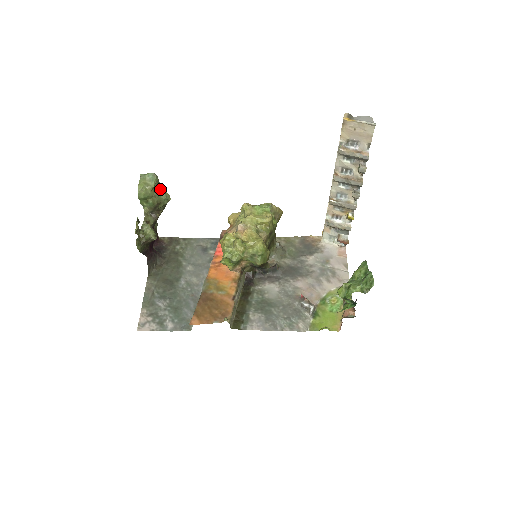
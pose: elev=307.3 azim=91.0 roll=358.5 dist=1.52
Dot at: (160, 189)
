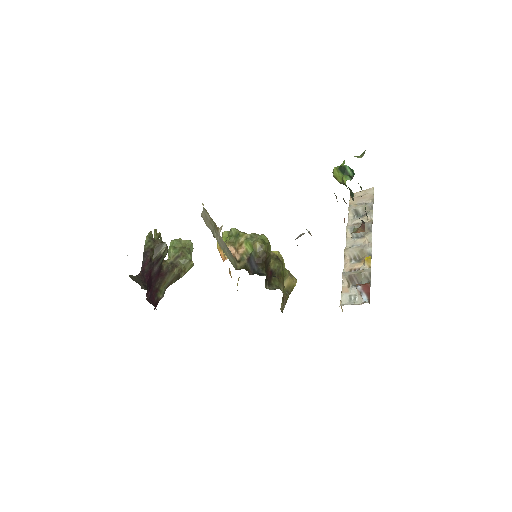
Dot at: (190, 254)
